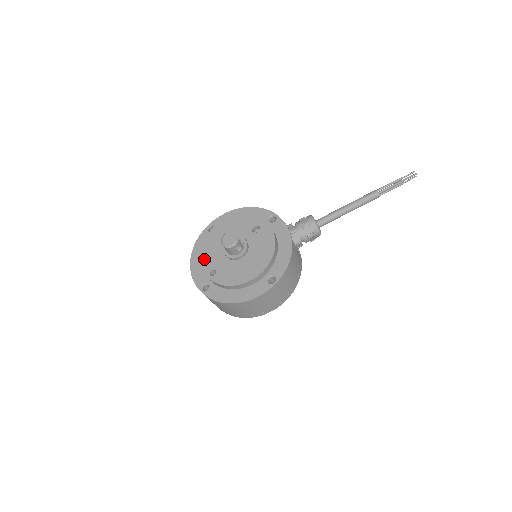
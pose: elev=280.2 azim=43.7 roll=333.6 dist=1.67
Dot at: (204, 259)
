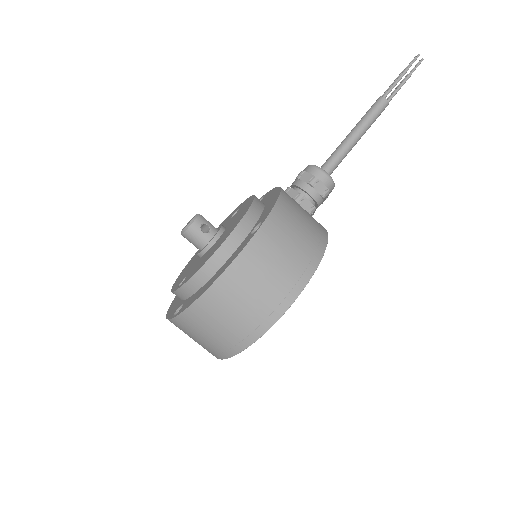
Dot at: (176, 283)
